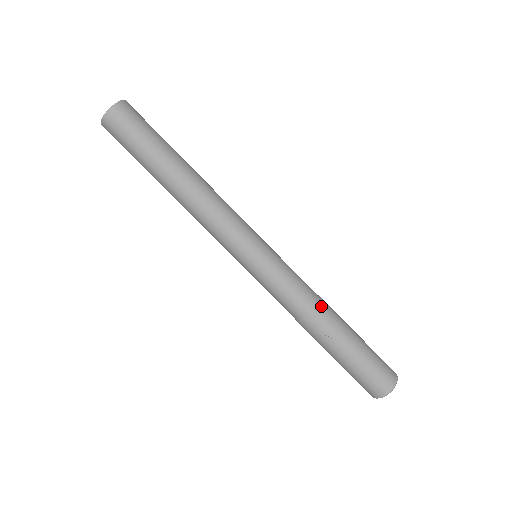
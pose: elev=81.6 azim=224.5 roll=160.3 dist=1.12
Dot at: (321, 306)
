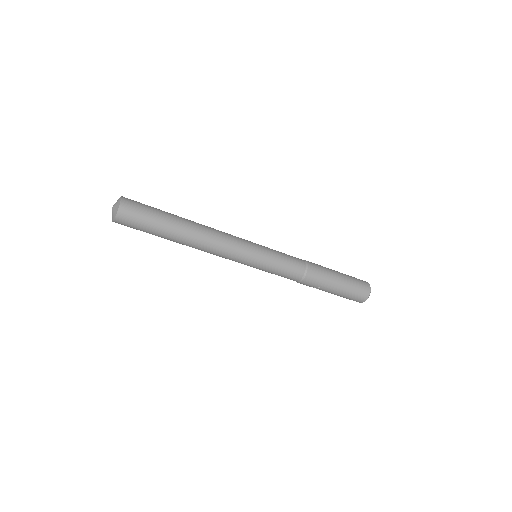
Dot at: (309, 274)
